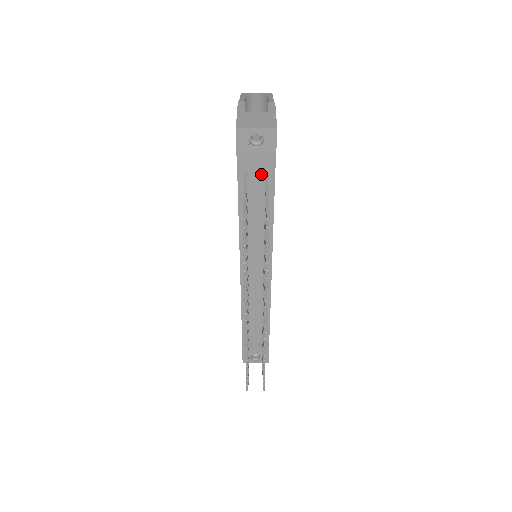
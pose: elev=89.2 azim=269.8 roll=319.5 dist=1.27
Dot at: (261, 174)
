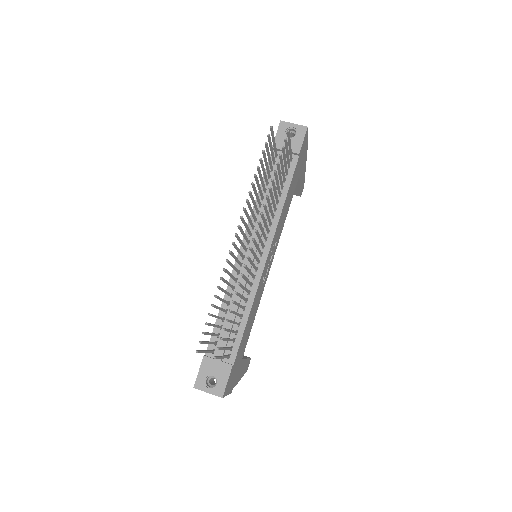
Dot at: occluded
